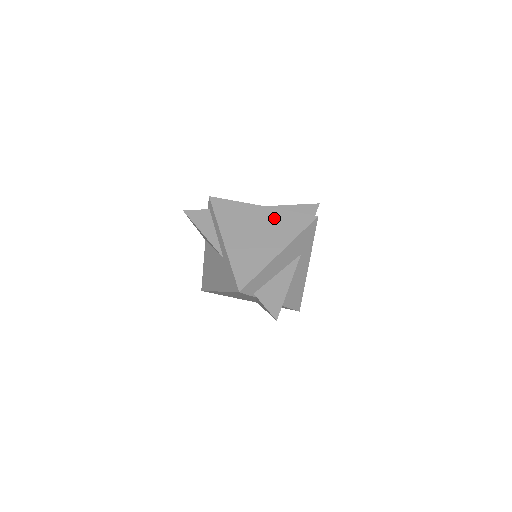
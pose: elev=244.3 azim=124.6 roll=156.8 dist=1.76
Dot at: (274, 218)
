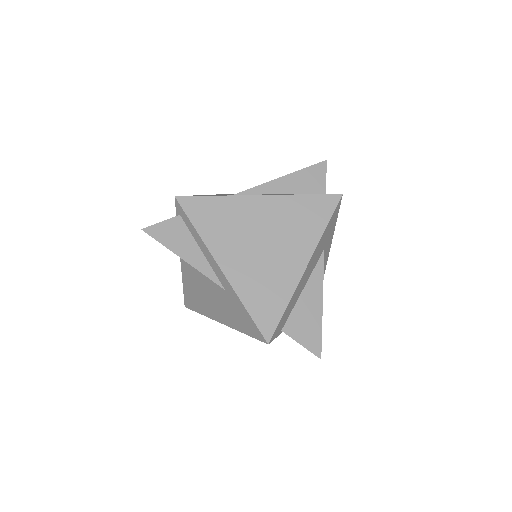
Dot at: (282, 212)
